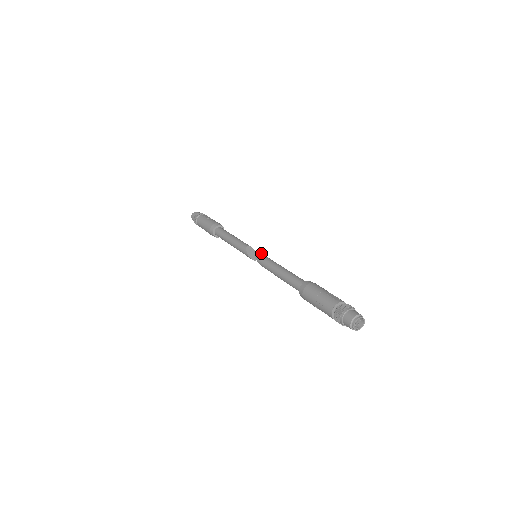
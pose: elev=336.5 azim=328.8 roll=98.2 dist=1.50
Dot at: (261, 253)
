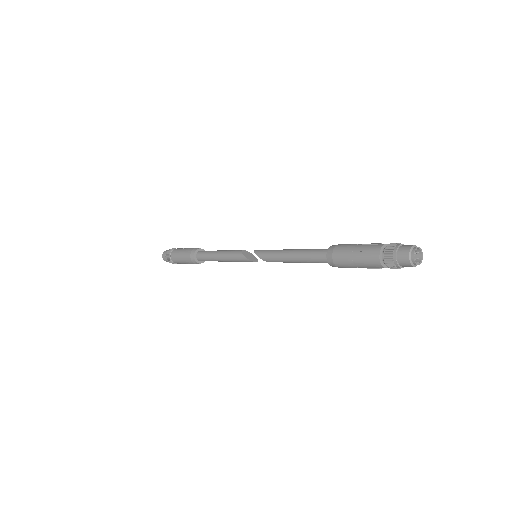
Dot at: (261, 250)
